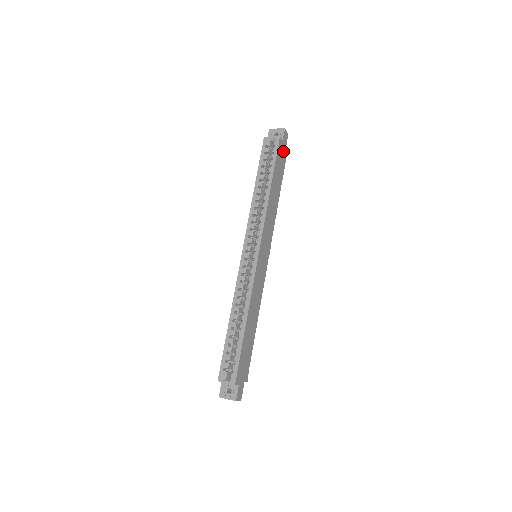
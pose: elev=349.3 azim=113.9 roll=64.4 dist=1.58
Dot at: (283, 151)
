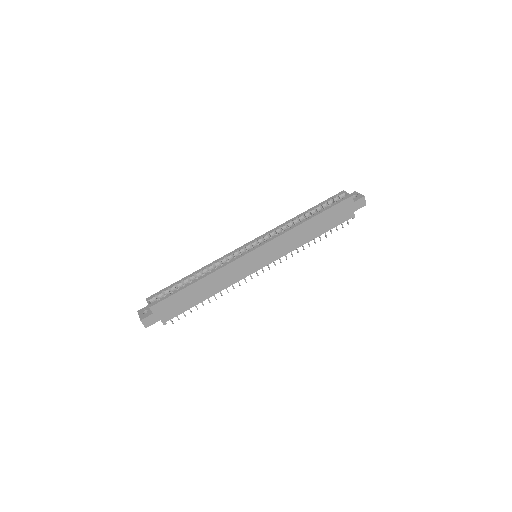
Dot at: (349, 210)
